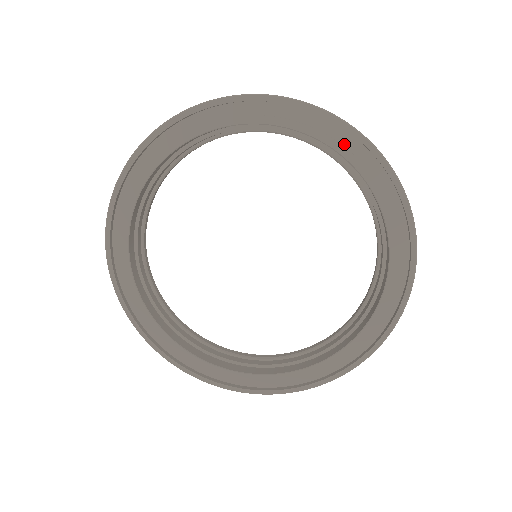
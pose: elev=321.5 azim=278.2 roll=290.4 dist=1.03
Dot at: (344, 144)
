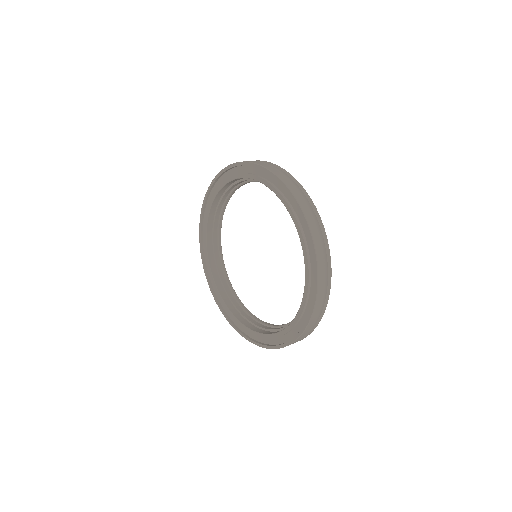
Dot at: (307, 238)
